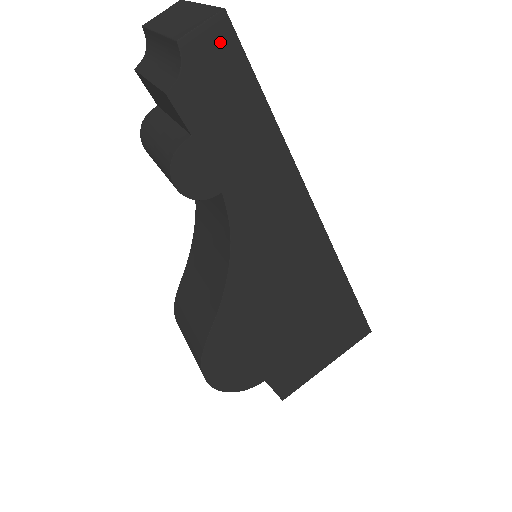
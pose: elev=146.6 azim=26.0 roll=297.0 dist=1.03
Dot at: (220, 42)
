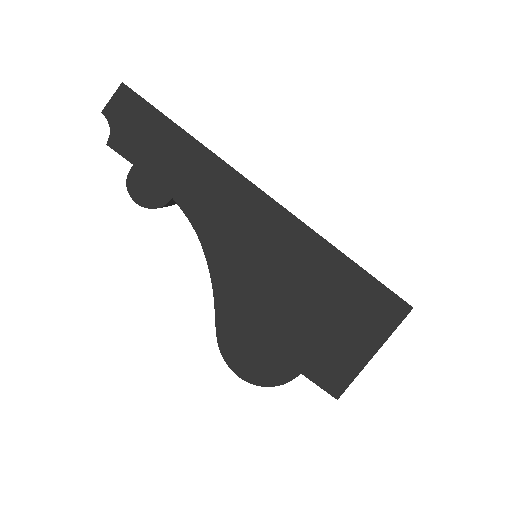
Dot at: (128, 102)
